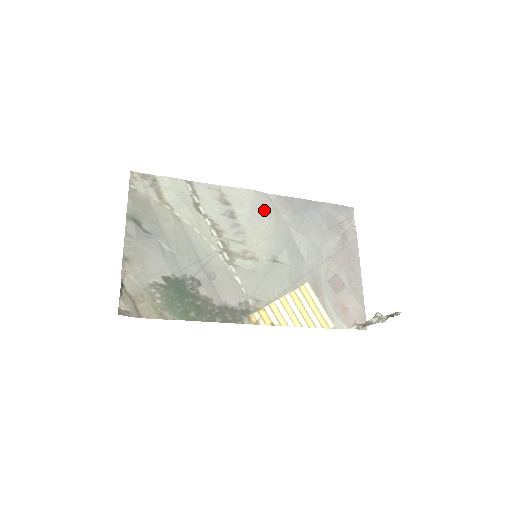
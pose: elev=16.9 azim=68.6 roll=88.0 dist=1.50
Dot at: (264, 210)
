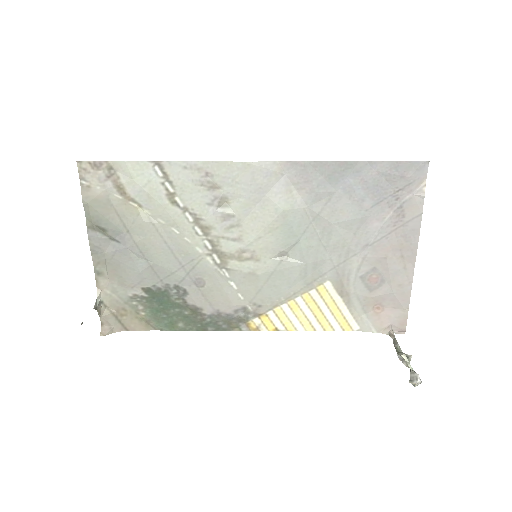
Dot at: (270, 189)
